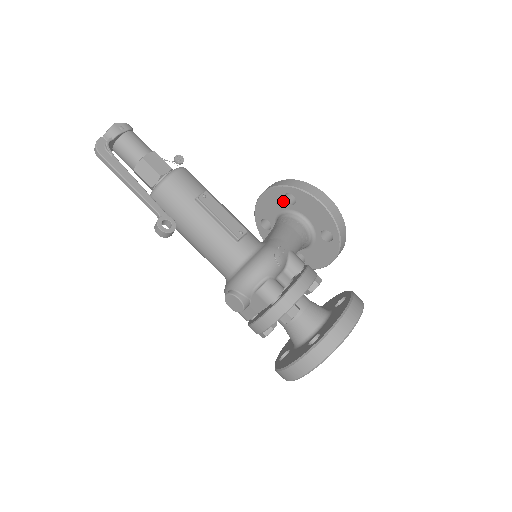
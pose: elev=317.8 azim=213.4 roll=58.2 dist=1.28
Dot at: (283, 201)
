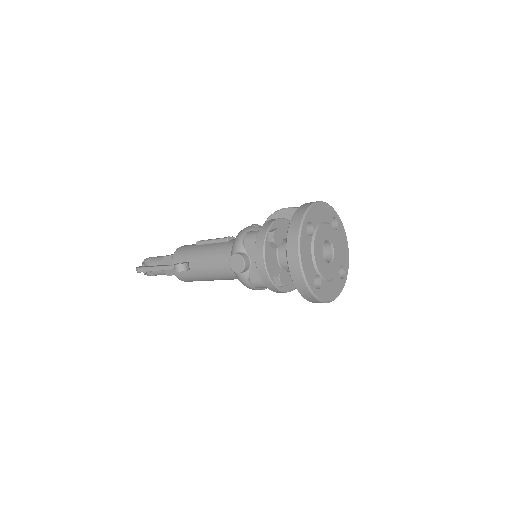
Dot at: occluded
